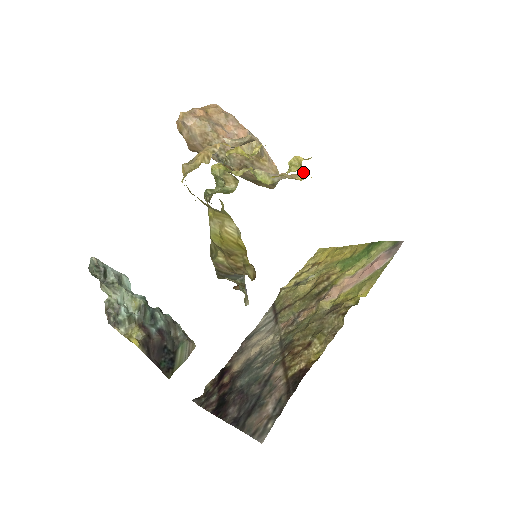
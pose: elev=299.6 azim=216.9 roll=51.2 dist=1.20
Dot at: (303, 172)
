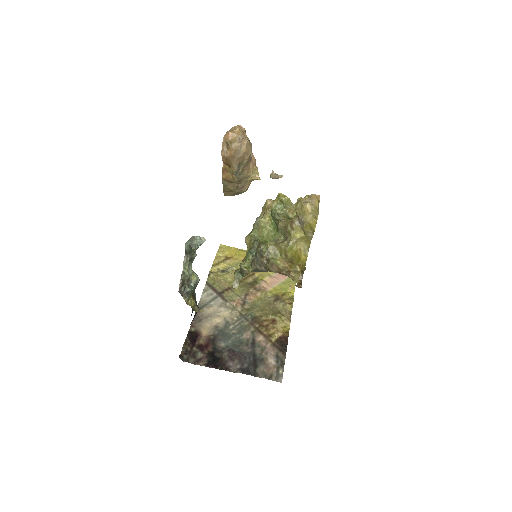
Dot at: occluded
